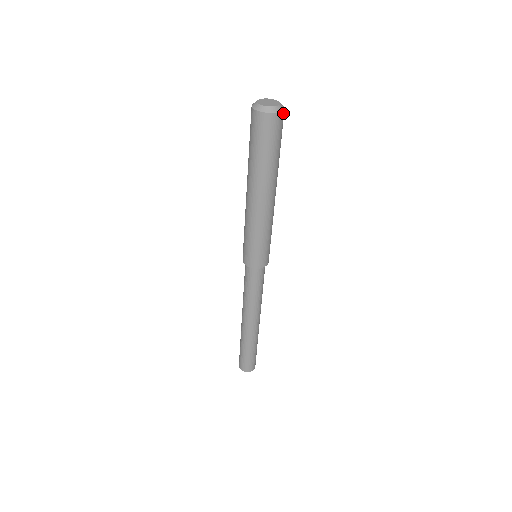
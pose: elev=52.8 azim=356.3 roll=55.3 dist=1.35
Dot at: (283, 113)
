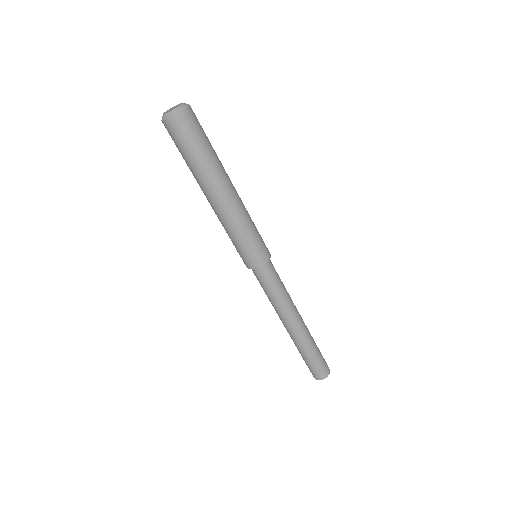
Dot at: (188, 111)
